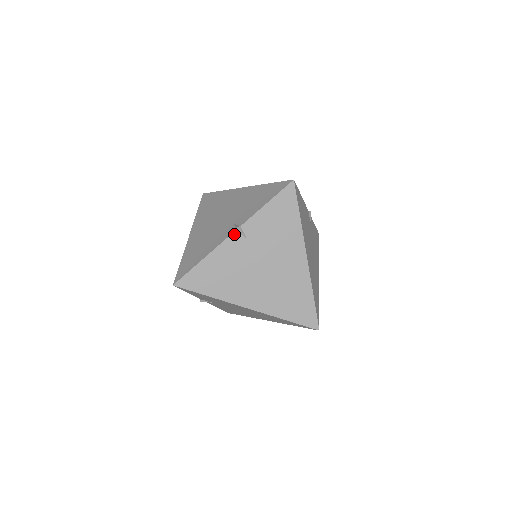
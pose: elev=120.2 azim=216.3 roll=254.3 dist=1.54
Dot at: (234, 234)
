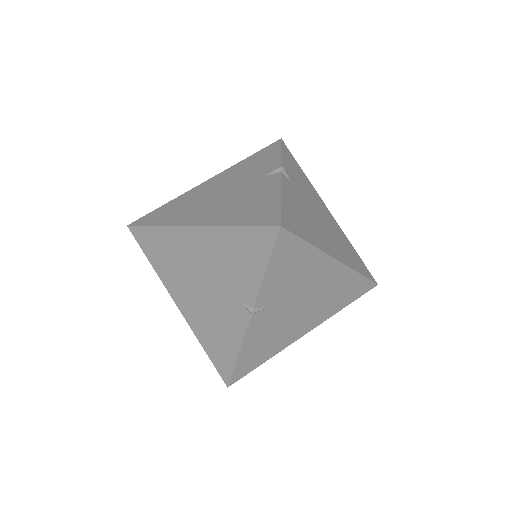
Dot at: (252, 318)
